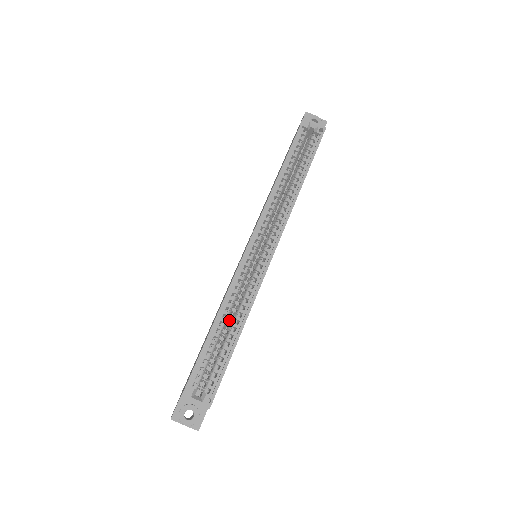
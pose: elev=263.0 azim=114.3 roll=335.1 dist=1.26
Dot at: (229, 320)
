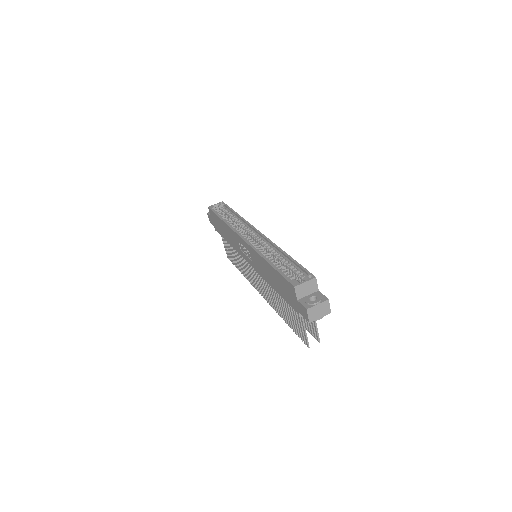
Dot at: occluded
